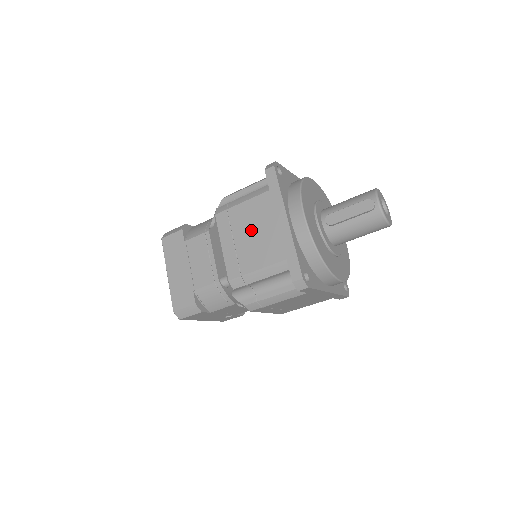
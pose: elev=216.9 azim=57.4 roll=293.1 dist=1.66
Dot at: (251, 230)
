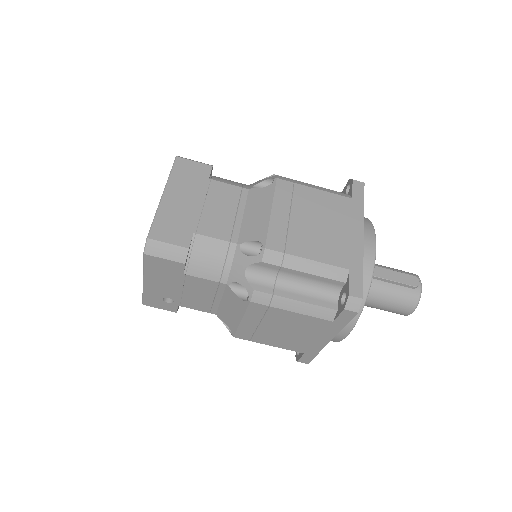
Dot at: (317, 218)
